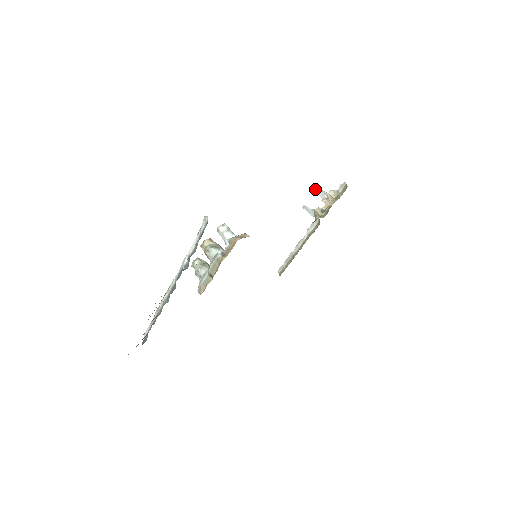
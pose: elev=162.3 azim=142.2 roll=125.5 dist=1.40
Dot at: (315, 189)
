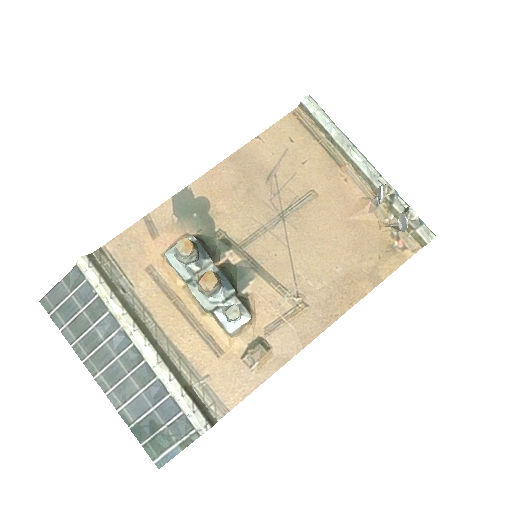
Dot at: (406, 218)
